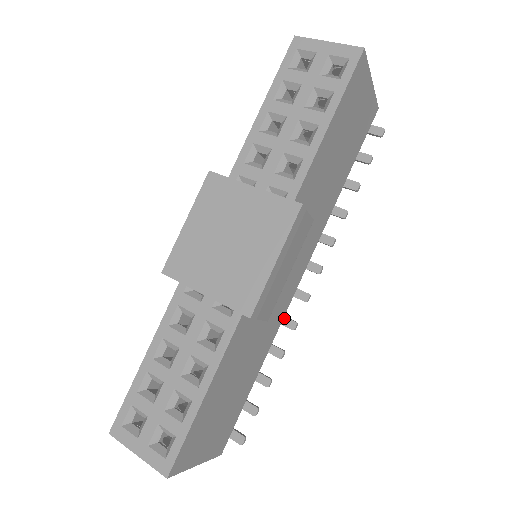
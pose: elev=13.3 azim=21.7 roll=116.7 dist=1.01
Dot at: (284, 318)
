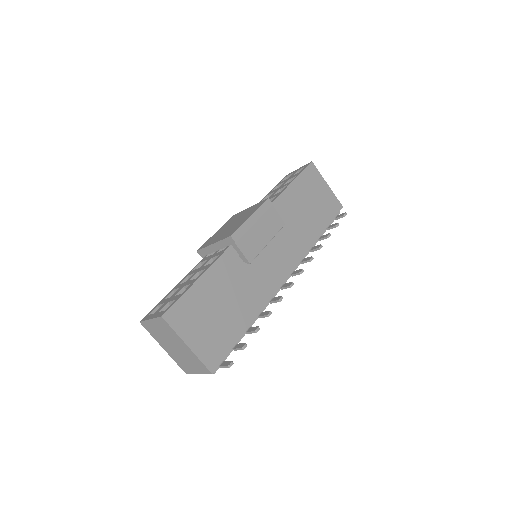
Dot at: (275, 298)
